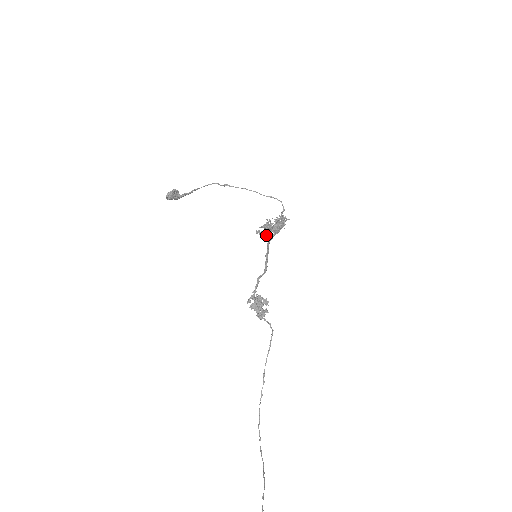
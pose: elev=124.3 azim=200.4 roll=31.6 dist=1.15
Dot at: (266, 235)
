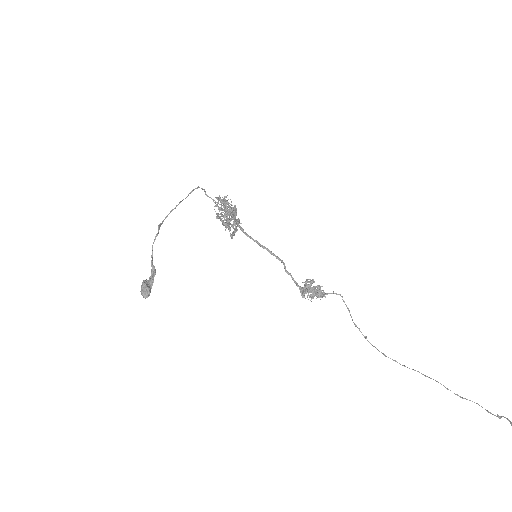
Dot at: (236, 230)
